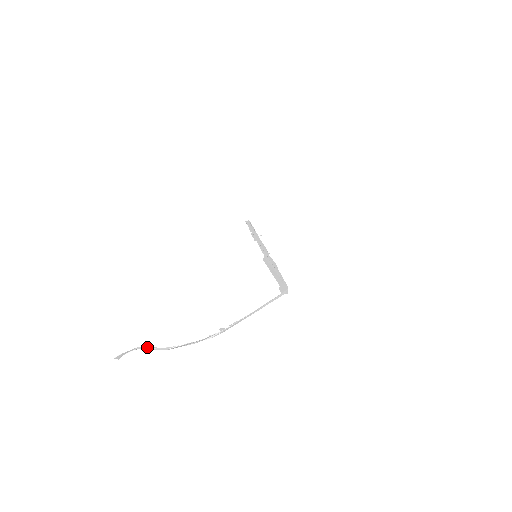
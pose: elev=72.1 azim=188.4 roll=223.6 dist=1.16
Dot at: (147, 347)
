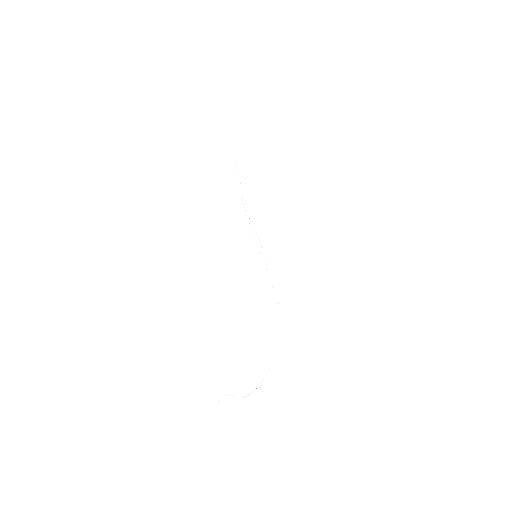
Dot at: (229, 394)
